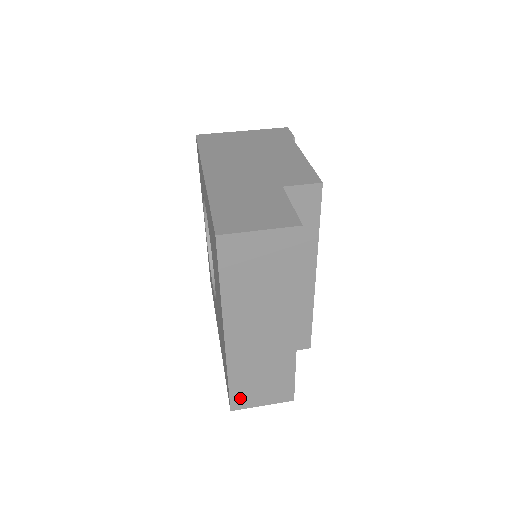
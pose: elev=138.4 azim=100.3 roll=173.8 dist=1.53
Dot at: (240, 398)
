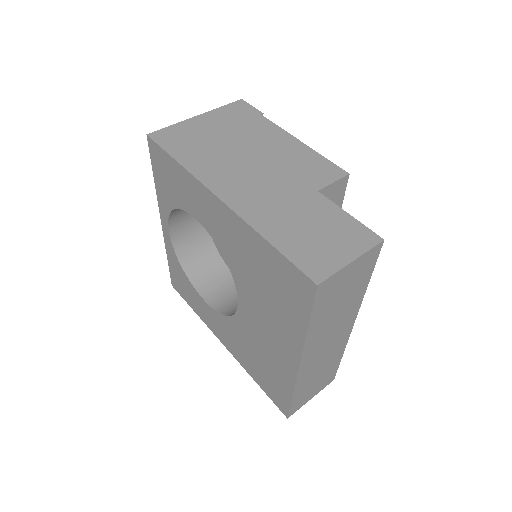
Dot at: (297, 404)
